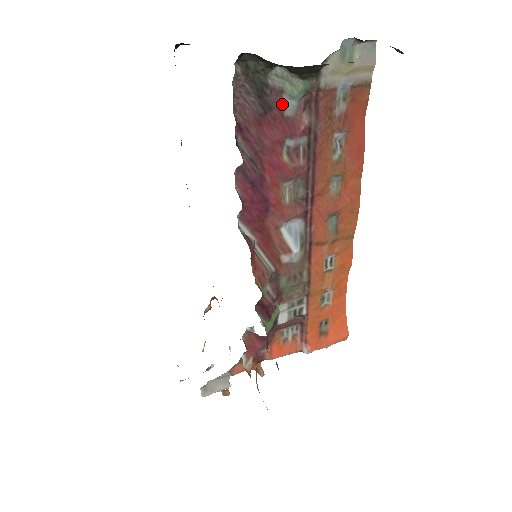
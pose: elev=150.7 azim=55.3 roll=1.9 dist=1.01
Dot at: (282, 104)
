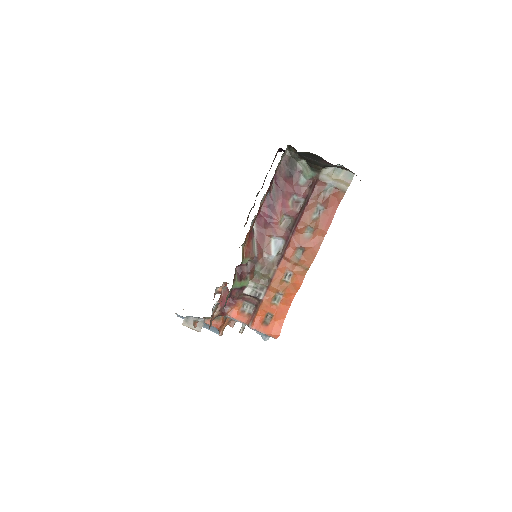
Dot at: (299, 177)
